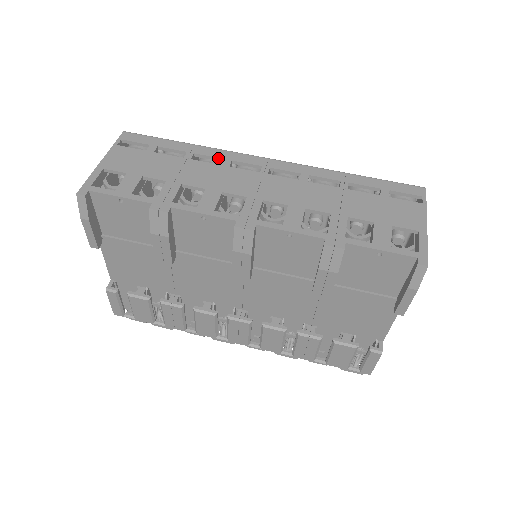
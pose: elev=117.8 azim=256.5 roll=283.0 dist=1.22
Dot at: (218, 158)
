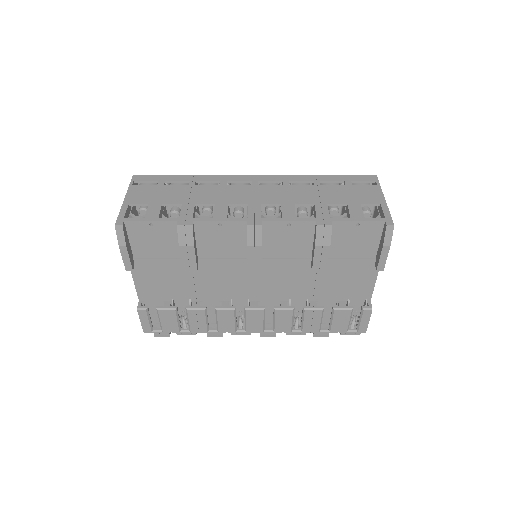
Dot at: (216, 181)
